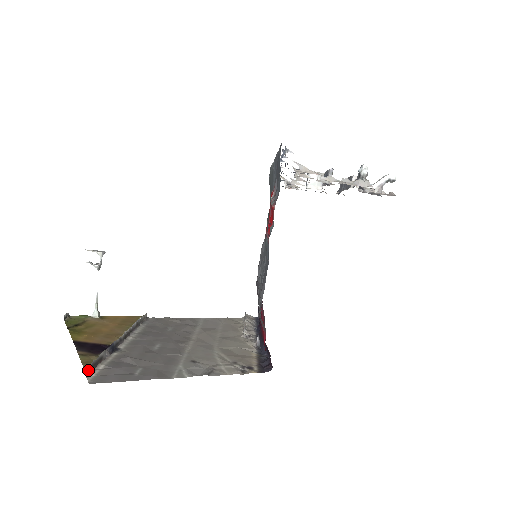
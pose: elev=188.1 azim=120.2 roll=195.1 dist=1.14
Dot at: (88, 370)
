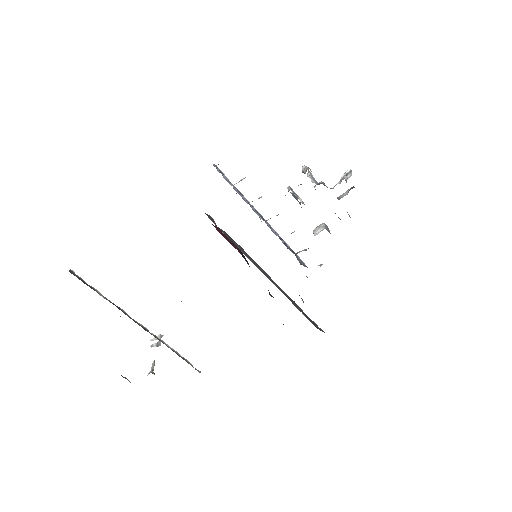
Dot at: (73, 274)
